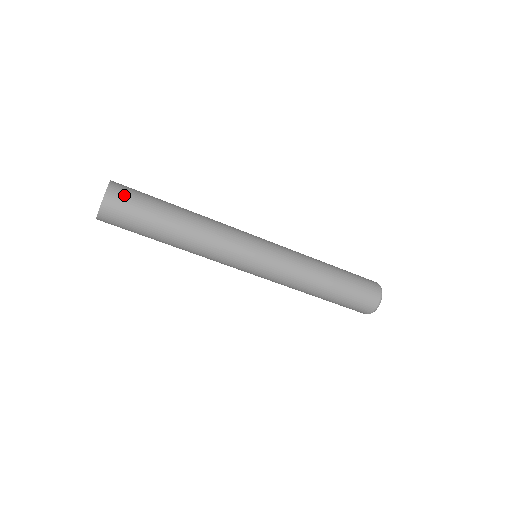
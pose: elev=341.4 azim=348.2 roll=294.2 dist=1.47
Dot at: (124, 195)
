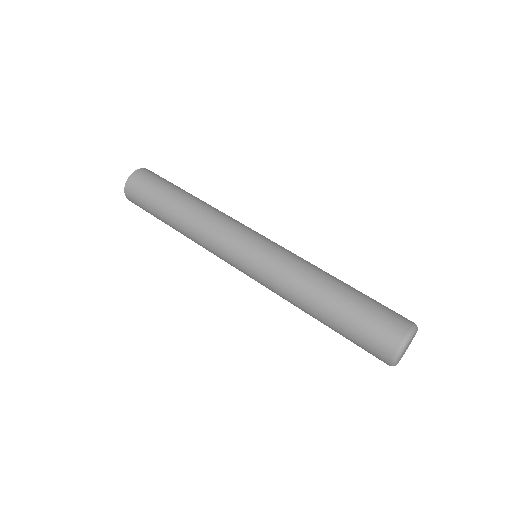
Dot at: (138, 184)
